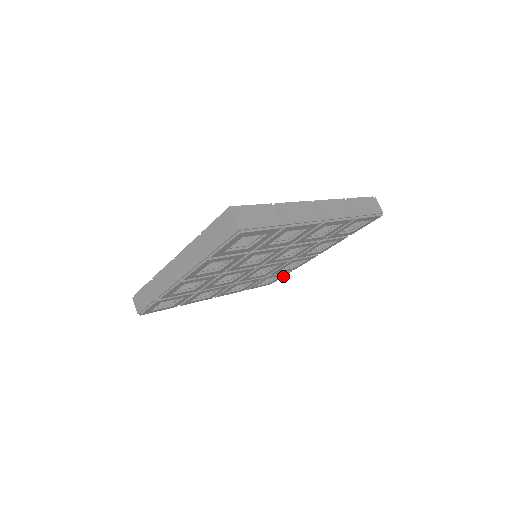
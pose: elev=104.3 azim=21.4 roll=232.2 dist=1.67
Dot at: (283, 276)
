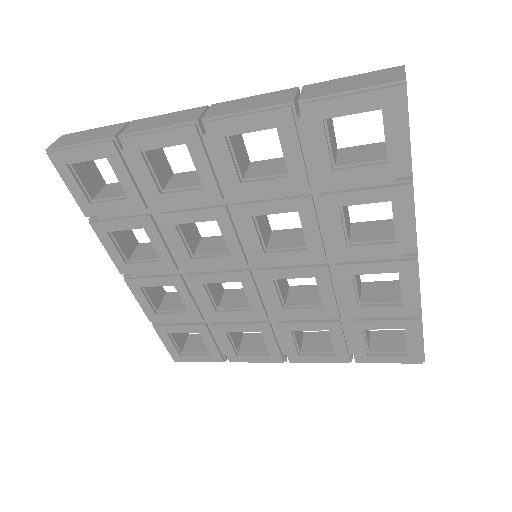
Dot at: (419, 336)
